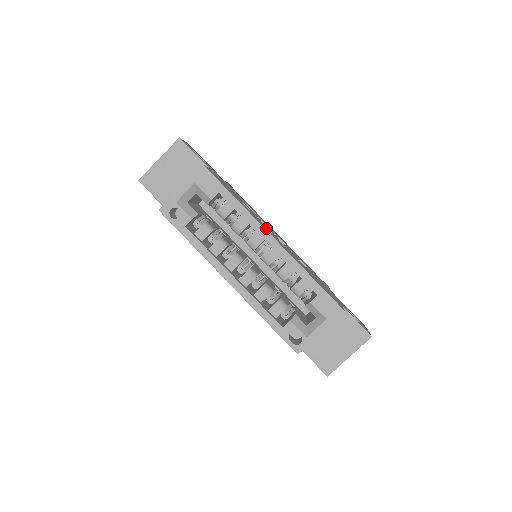
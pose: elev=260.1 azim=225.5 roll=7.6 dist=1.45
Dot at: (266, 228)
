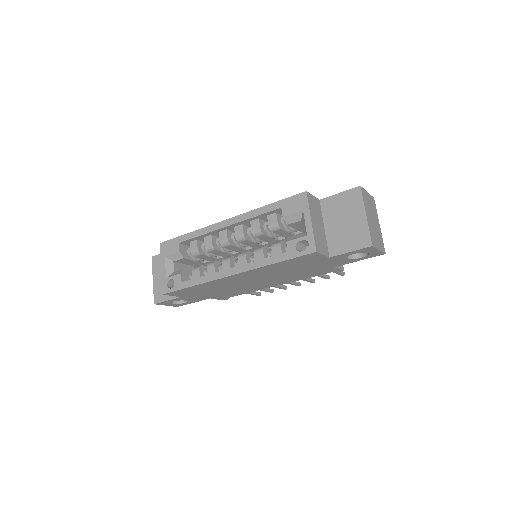
Dot at: occluded
